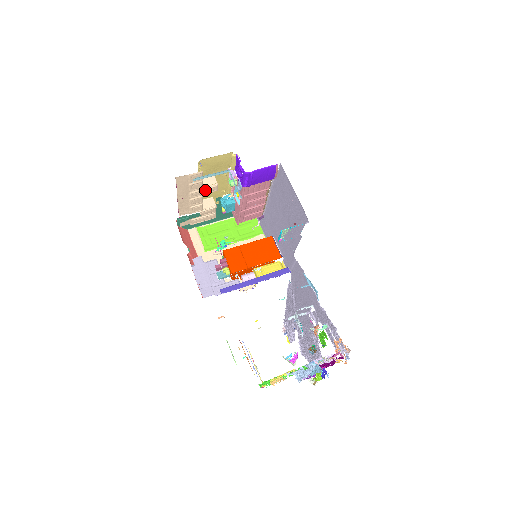
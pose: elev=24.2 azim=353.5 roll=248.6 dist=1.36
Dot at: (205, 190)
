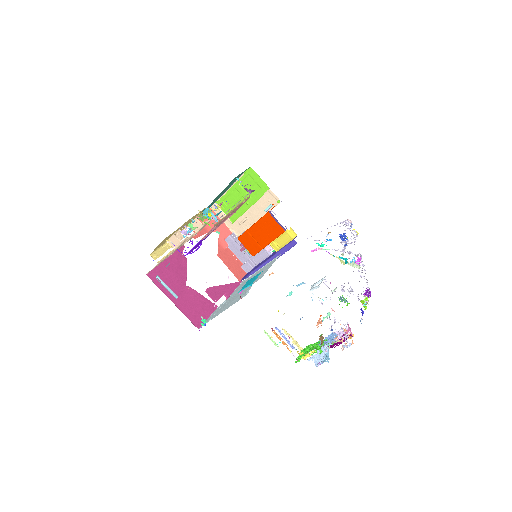
Dot at: (178, 247)
